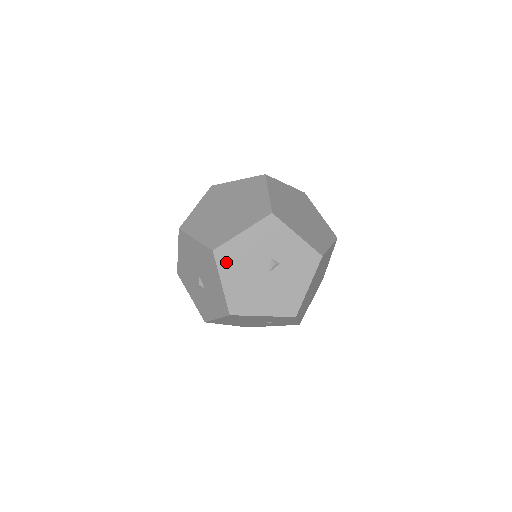
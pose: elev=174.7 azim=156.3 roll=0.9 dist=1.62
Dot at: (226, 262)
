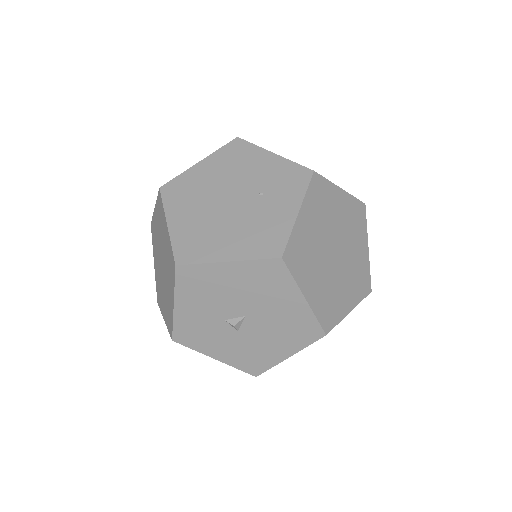
Dot at: occluded
